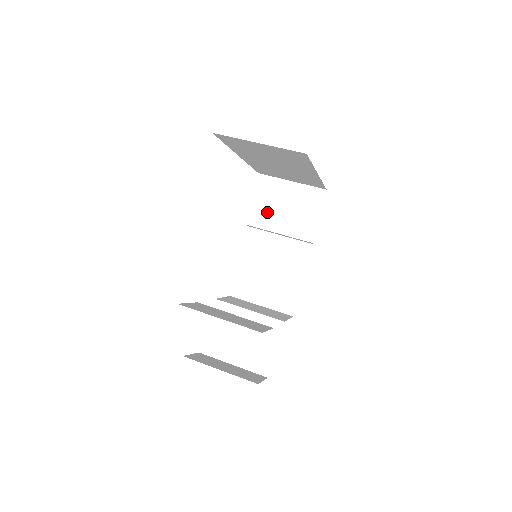
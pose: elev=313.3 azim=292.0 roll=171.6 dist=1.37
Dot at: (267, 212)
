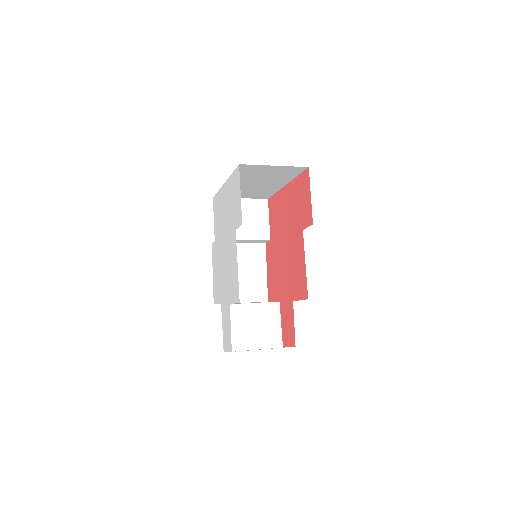
Dot at: occluded
